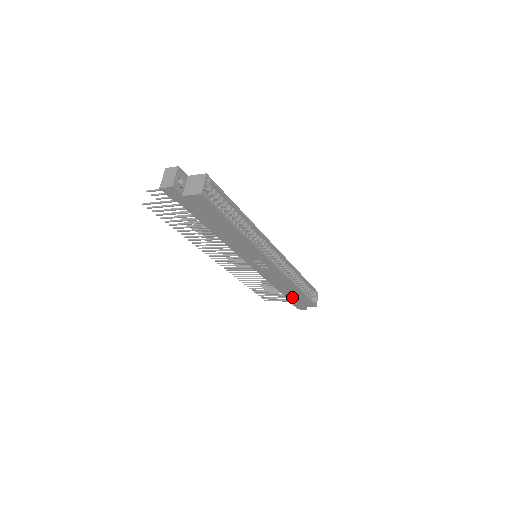
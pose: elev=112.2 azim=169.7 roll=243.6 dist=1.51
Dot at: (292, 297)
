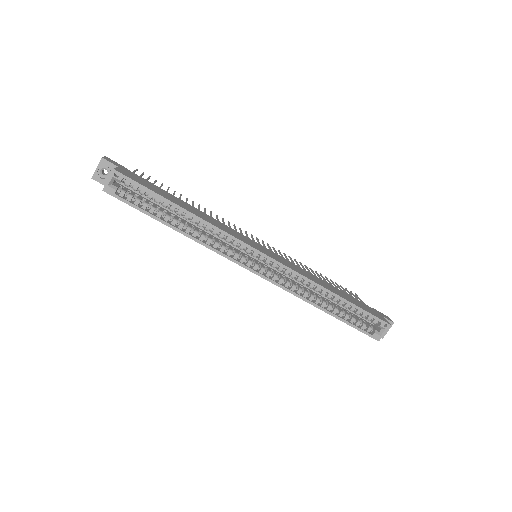
Dot at: occluded
